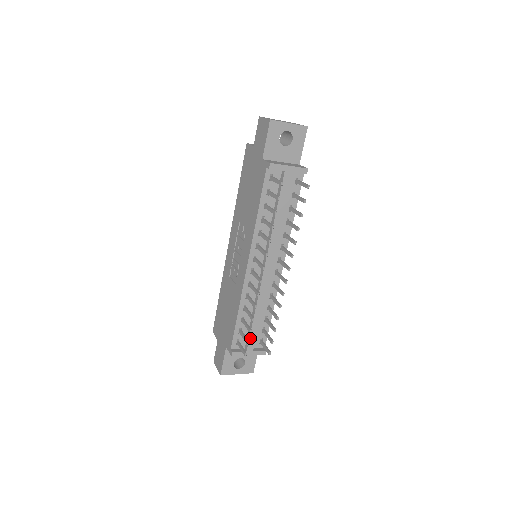
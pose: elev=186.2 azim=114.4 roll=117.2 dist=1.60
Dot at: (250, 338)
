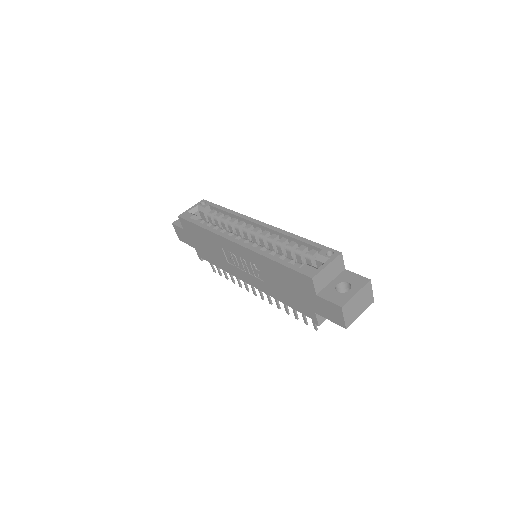
Dot at: occluded
